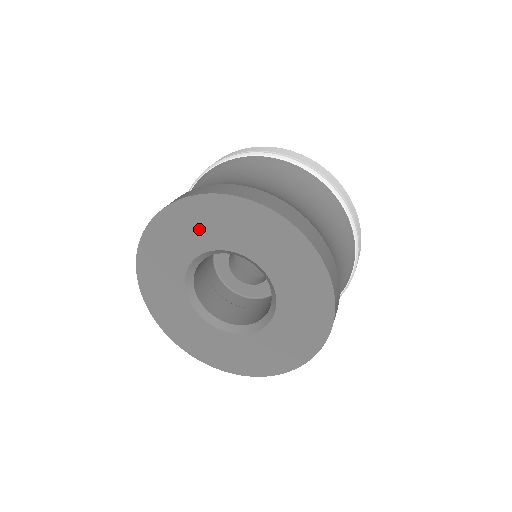
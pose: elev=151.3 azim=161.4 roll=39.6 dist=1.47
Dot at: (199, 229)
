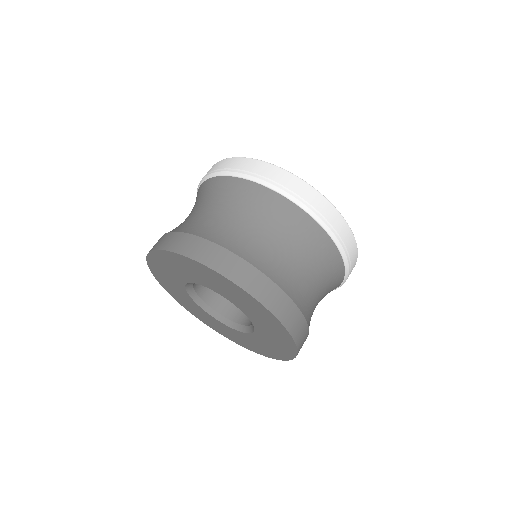
Dot at: (192, 272)
